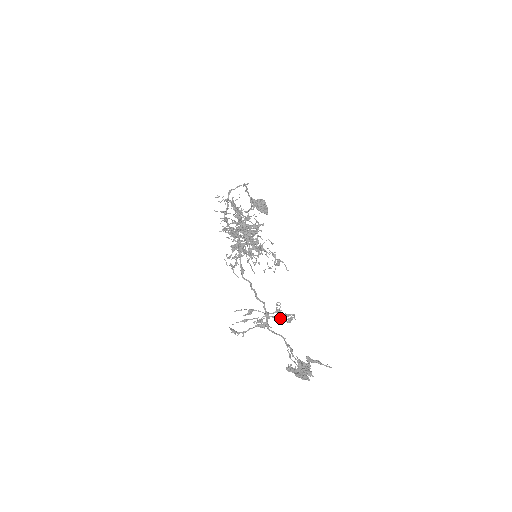
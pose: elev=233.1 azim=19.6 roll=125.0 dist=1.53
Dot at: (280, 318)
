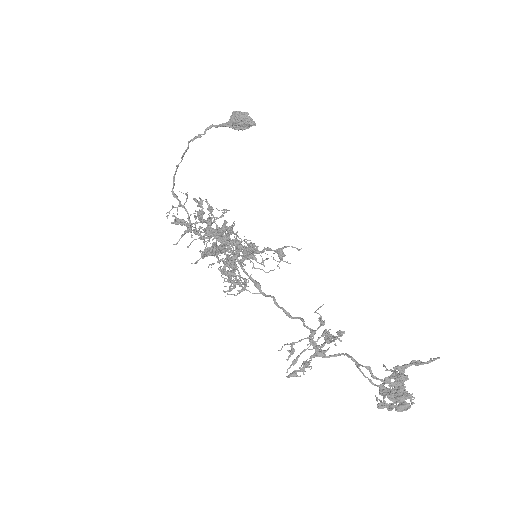
Dot at: occluded
